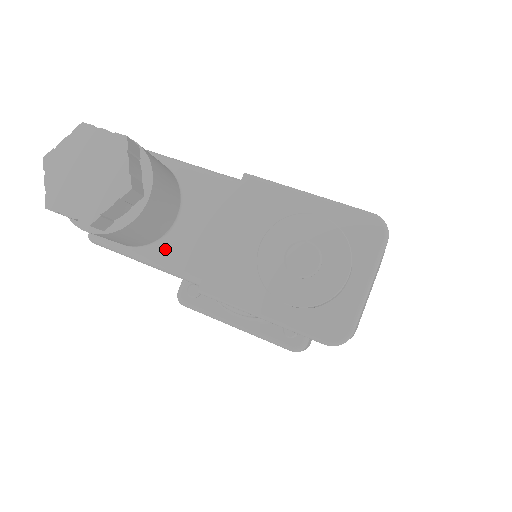
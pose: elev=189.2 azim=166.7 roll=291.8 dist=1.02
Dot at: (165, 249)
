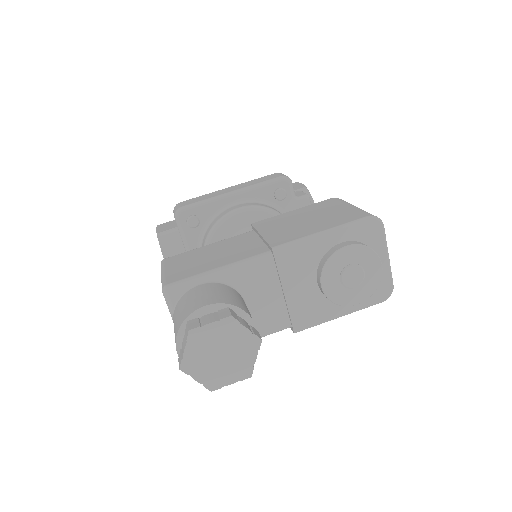
Dot at: occluded
